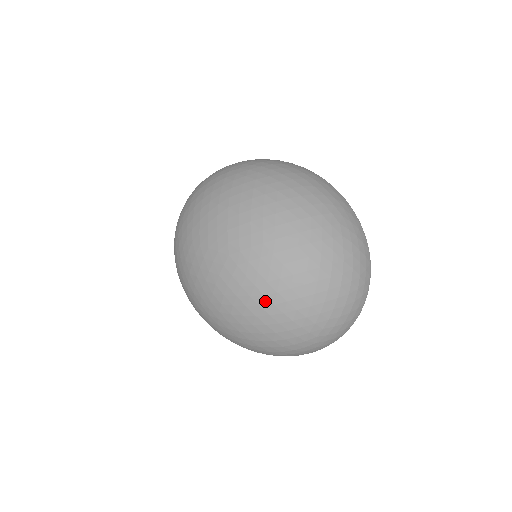
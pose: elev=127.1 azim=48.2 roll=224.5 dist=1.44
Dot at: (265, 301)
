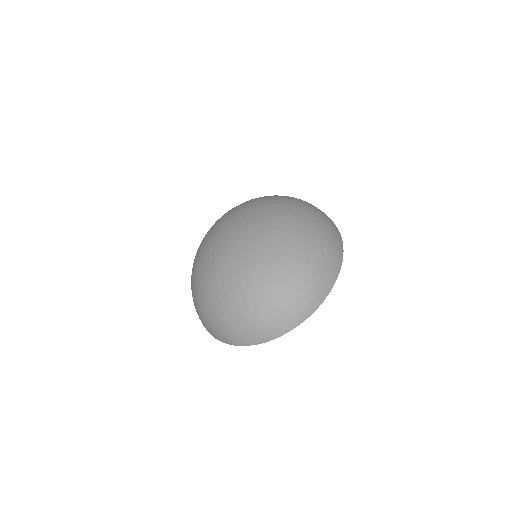
Dot at: (228, 263)
